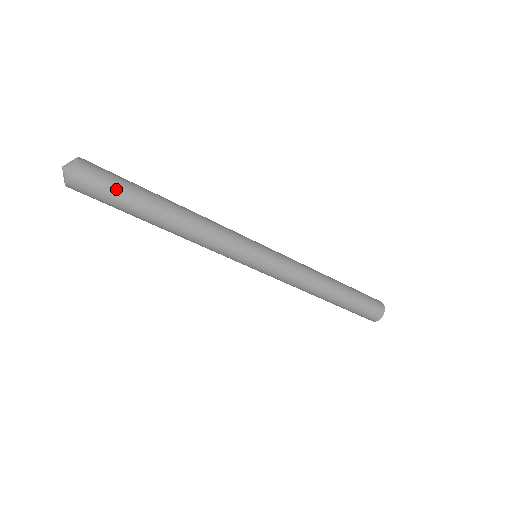
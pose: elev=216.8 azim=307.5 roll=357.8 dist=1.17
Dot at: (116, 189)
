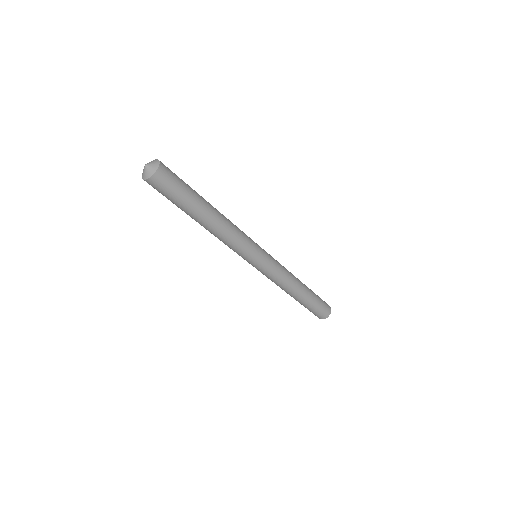
Dot at: (183, 183)
